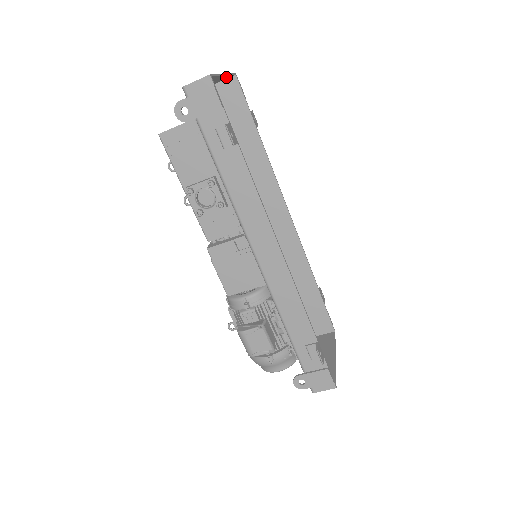
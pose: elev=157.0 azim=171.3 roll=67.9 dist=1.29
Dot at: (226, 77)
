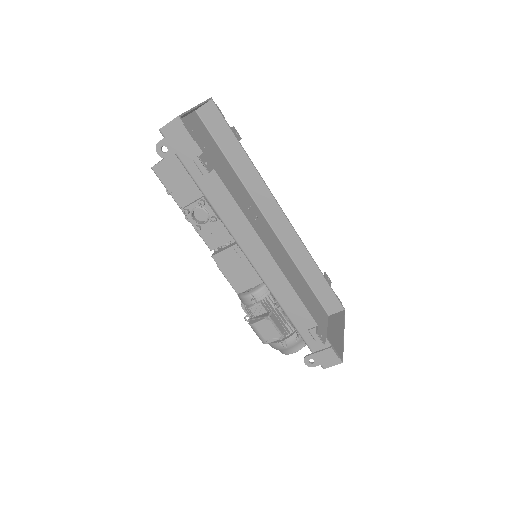
Dot at: occluded
